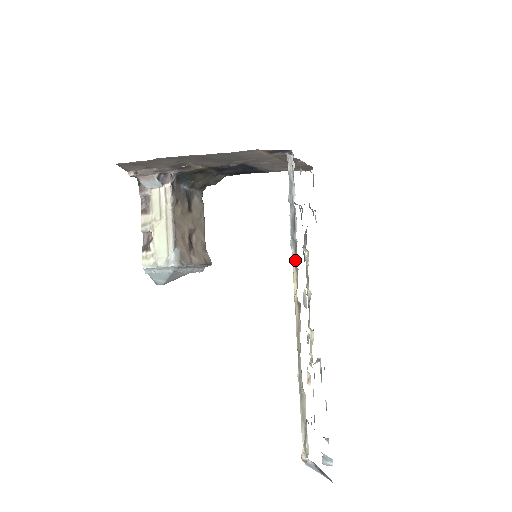
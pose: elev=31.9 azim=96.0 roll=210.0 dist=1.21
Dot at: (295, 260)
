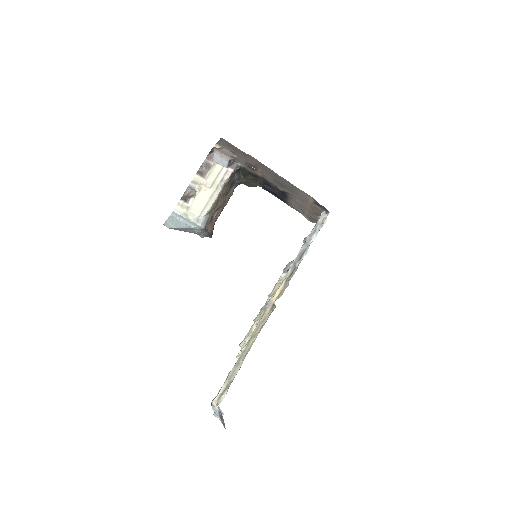
Dot at: (288, 278)
